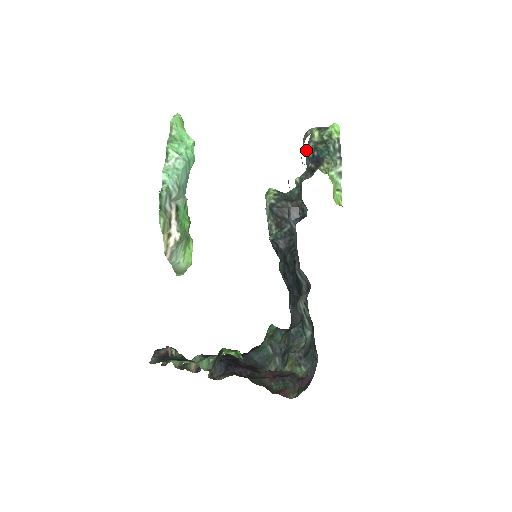
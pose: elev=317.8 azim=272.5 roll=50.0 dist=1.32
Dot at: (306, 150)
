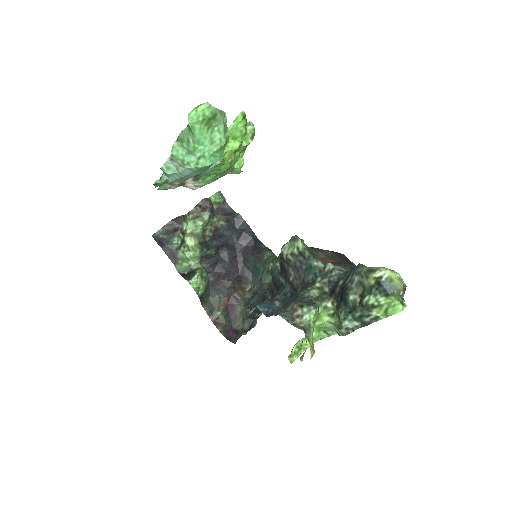
Dot at: (360, 265)
